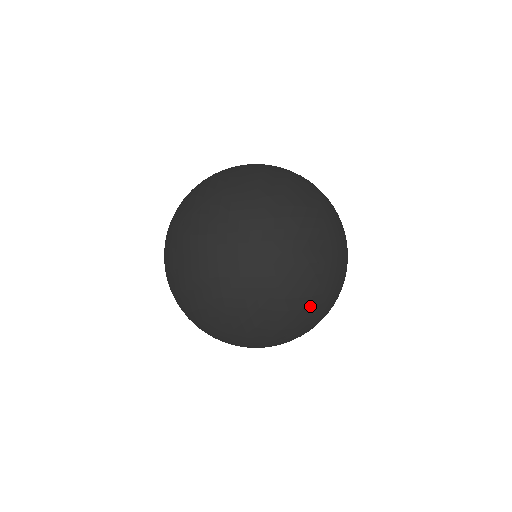
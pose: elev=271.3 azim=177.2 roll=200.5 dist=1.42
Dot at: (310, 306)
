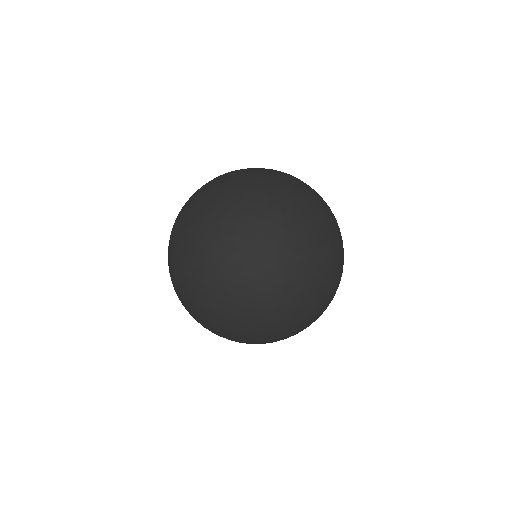
Dot at: (234, 327)
